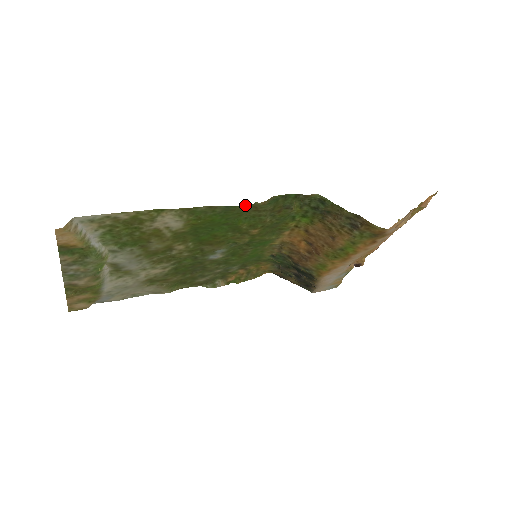
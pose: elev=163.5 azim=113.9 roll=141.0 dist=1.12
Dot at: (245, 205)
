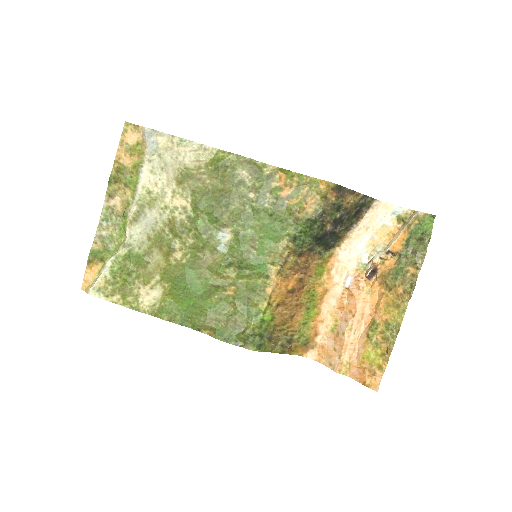
Dot at: (197, 325)
